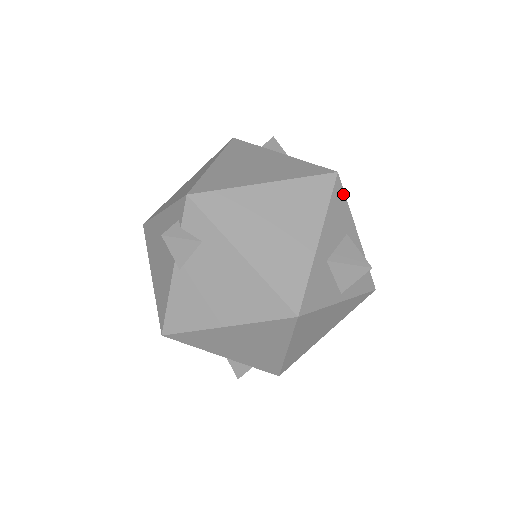
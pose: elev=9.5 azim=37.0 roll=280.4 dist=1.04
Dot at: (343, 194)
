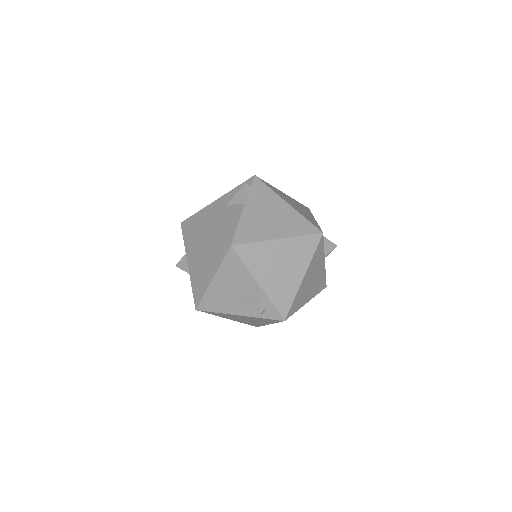
Dot at: occluded
